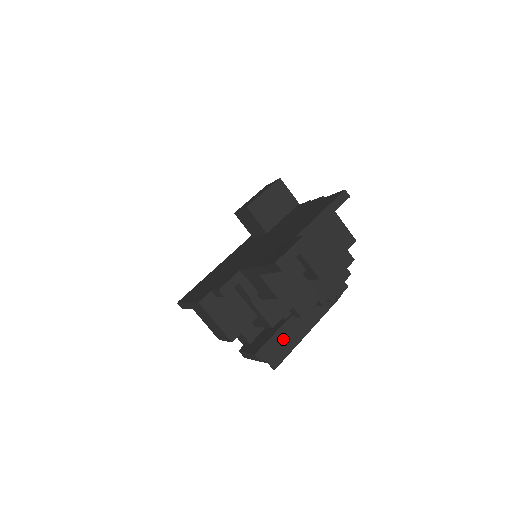
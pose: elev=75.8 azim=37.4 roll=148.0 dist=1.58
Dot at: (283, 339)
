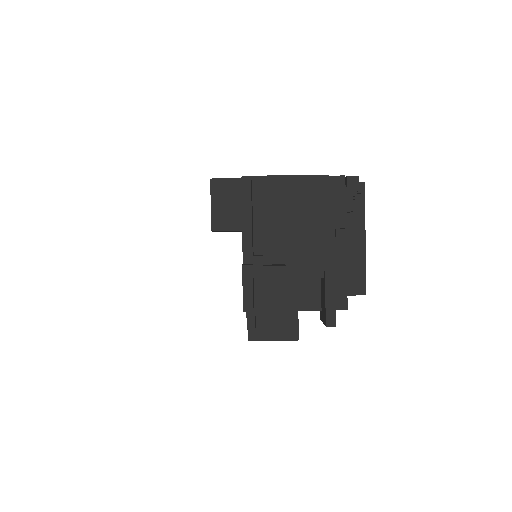
Dot at: (343, 281)
